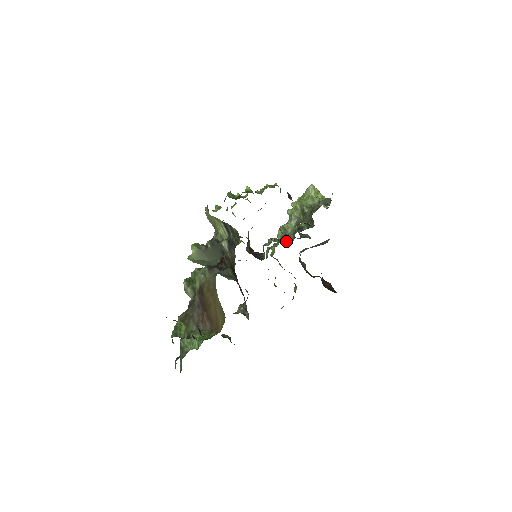
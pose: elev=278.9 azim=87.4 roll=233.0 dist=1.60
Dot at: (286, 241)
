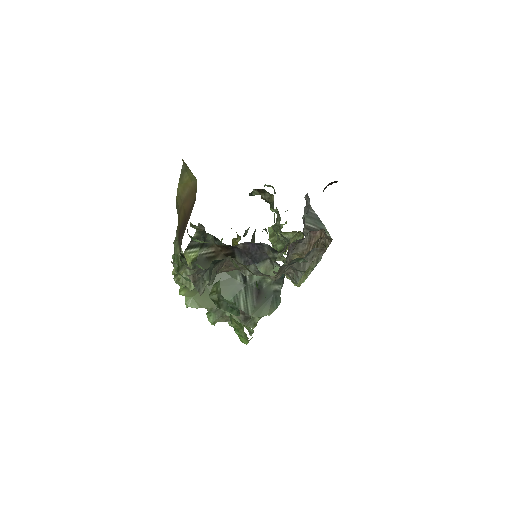
Dot at: occluded
